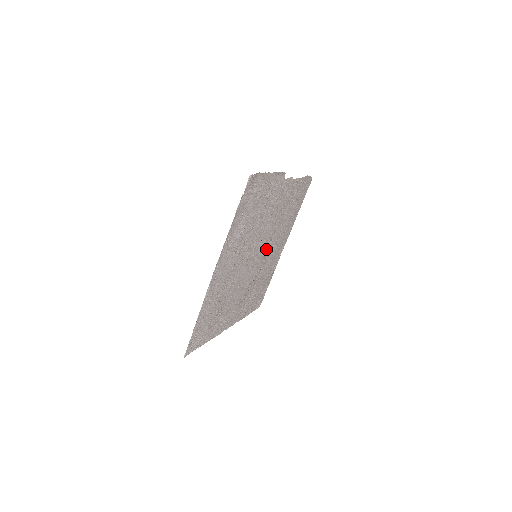
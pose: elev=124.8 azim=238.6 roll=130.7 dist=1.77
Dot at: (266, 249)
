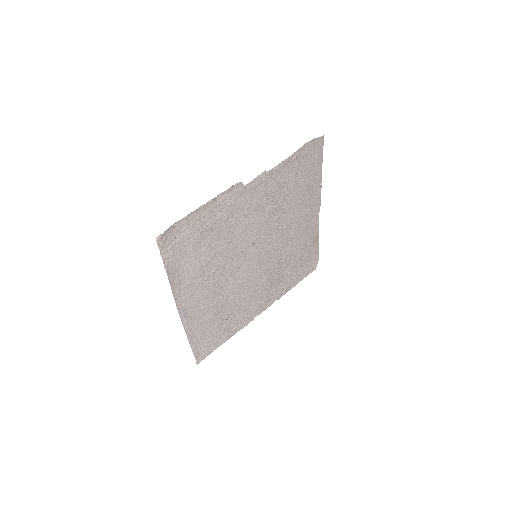
Dot at: (275, 239)
